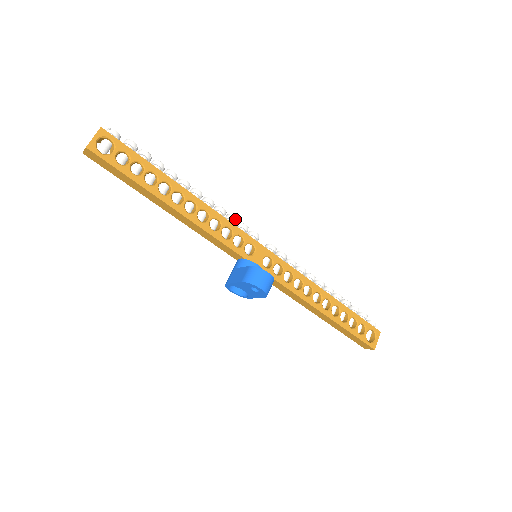
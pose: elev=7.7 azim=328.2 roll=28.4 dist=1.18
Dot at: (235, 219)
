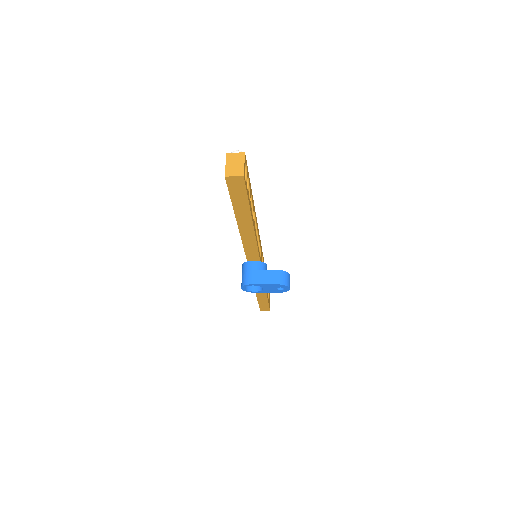
Dot at: occluded
